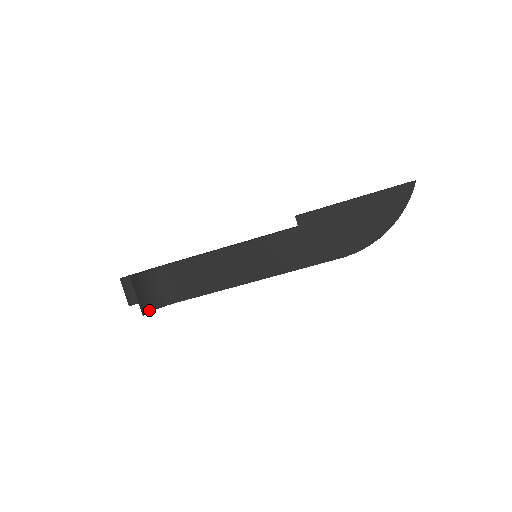
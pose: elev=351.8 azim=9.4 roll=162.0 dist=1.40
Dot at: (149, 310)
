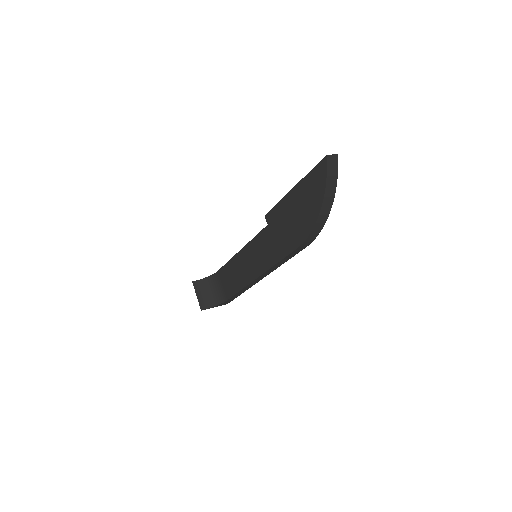
Dot at: (209, 306)
